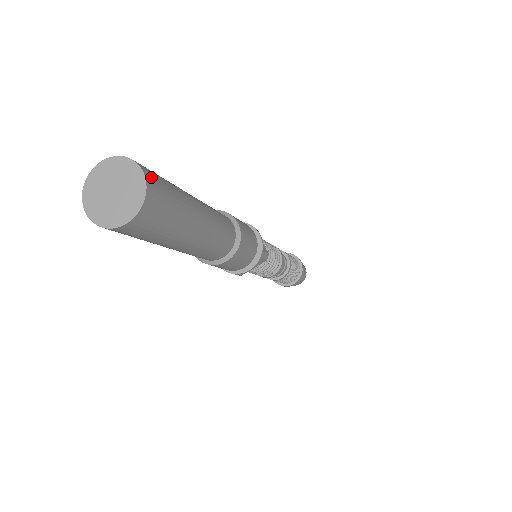
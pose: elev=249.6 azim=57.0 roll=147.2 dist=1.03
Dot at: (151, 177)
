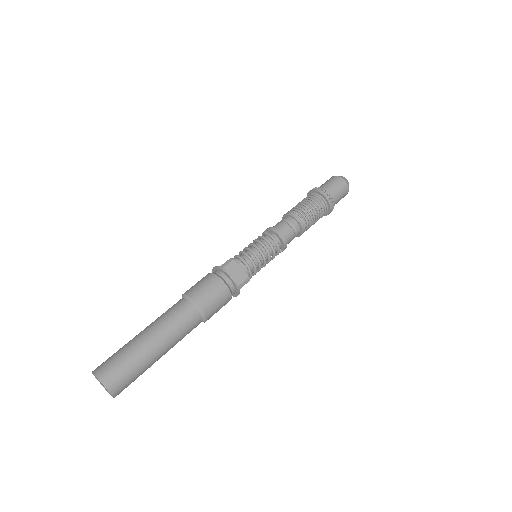
Dot at: (109, 380)
